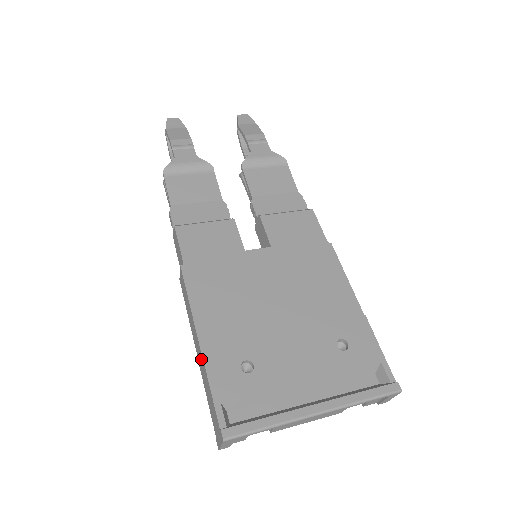
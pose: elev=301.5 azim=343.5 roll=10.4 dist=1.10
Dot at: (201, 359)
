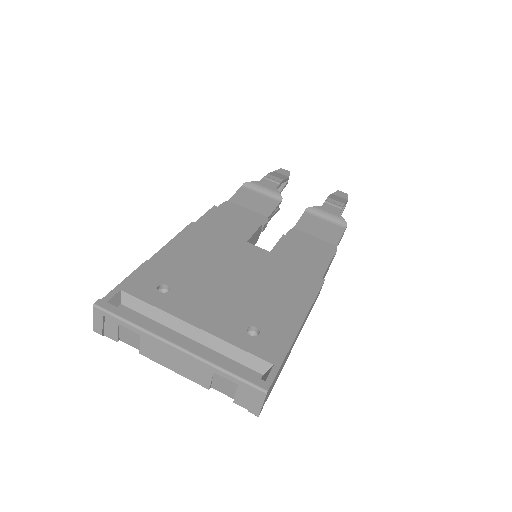
Dot at: occluded
